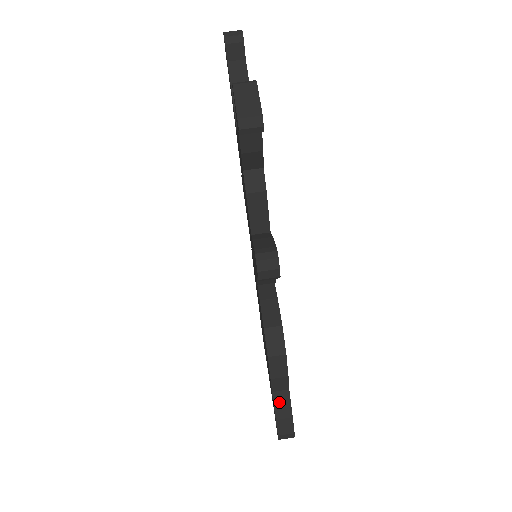
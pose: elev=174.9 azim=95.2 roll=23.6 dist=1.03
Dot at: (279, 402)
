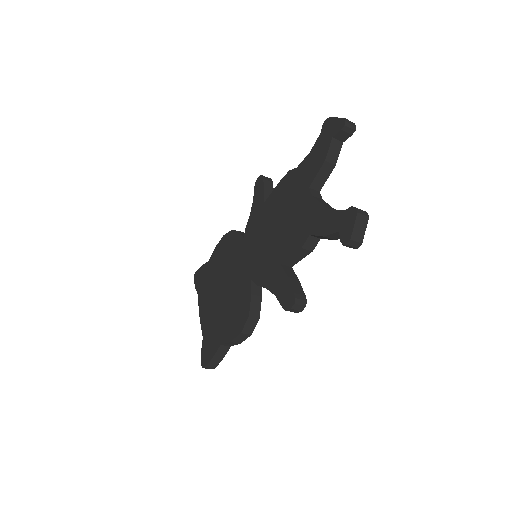
Dot at: (220, 351)
